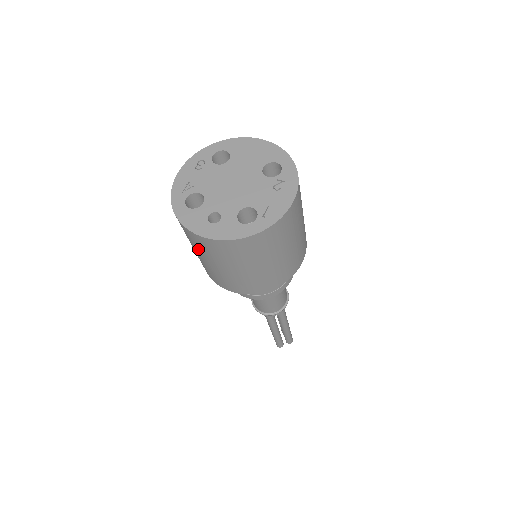
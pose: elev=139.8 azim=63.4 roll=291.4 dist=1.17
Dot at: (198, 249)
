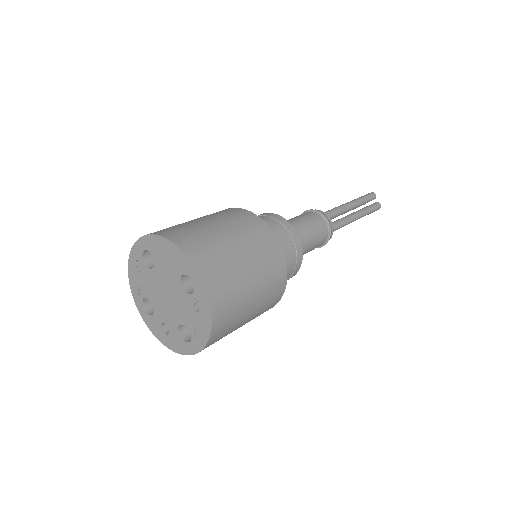
Dot at: occluded
